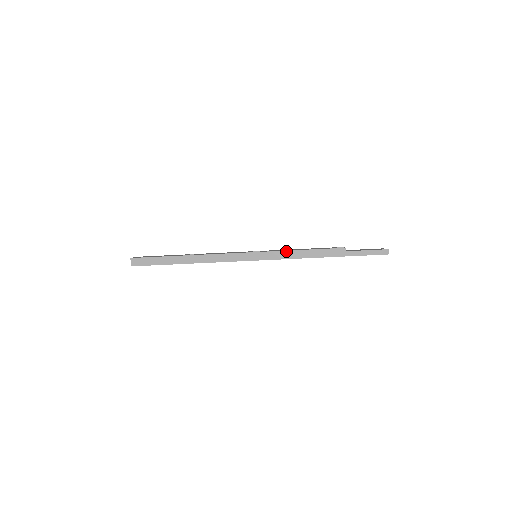
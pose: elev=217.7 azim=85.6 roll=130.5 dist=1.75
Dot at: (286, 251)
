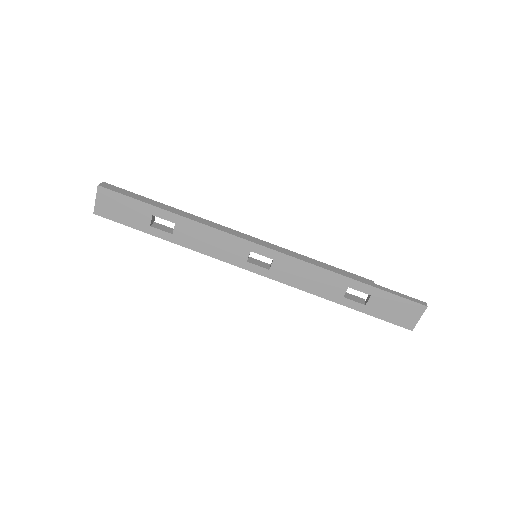
Dot at: (300, 254)
